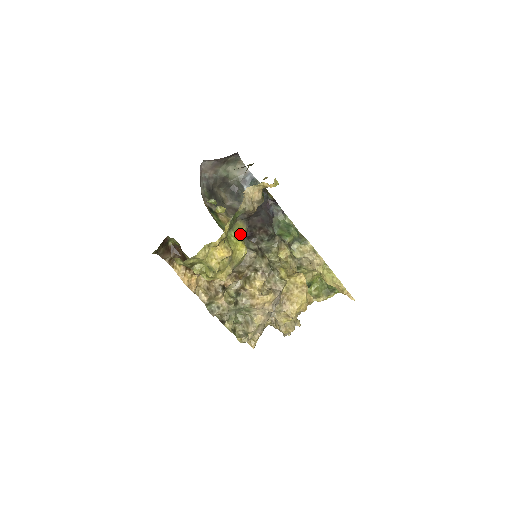
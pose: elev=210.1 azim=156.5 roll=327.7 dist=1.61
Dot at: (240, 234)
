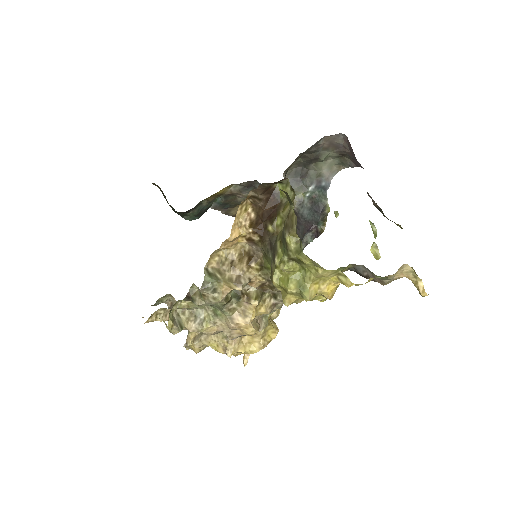
Dot at: occluded
